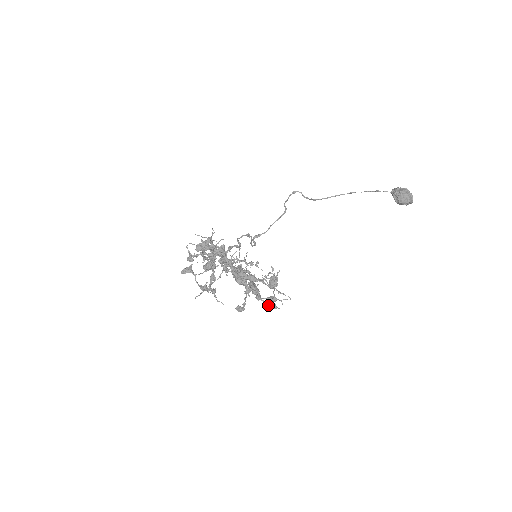
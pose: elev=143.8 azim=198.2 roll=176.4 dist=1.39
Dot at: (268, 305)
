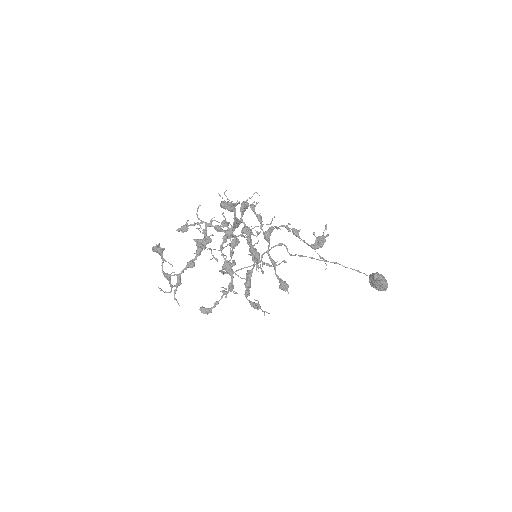
Dot at: (281, 282)
